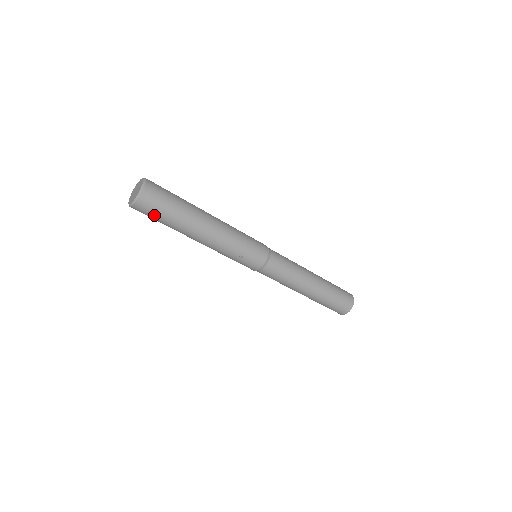
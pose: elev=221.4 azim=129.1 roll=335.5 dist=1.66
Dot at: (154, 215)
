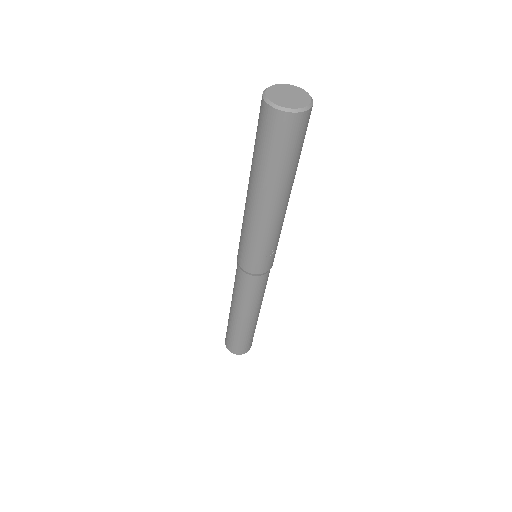
Dot at: (284, 144)
